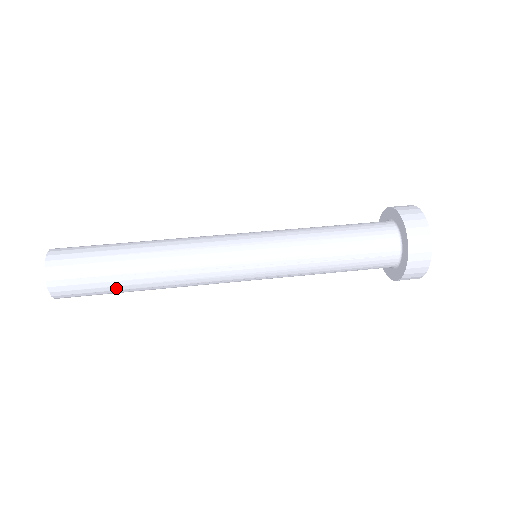
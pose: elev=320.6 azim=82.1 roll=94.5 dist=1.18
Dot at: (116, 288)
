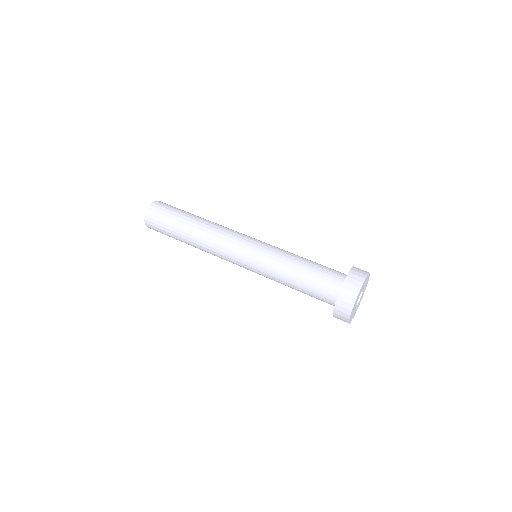
Dot at: occluded
